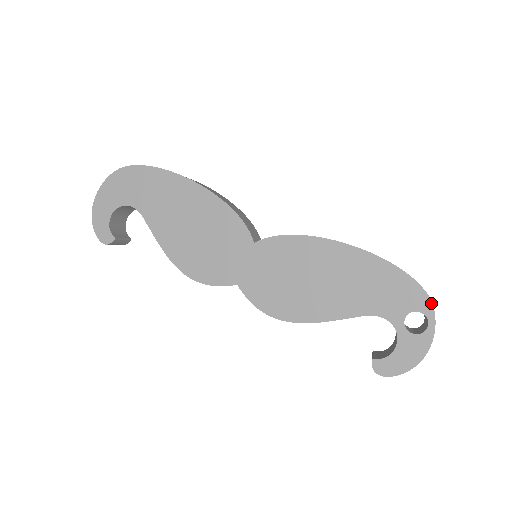
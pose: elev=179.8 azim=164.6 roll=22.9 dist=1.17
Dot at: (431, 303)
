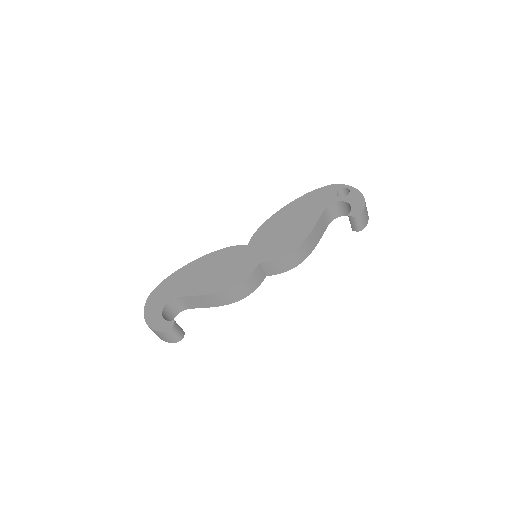
Dot at: (338, 184)
